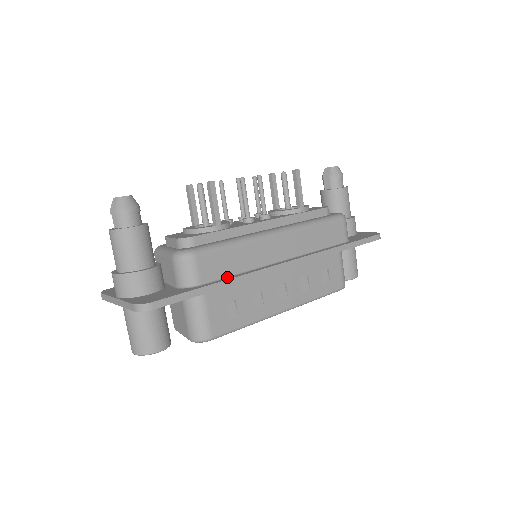
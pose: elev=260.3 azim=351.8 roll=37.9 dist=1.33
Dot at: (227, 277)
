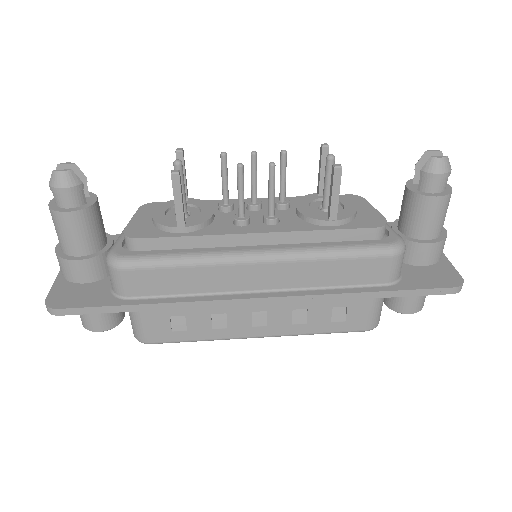
Dot at: (167, 297)
